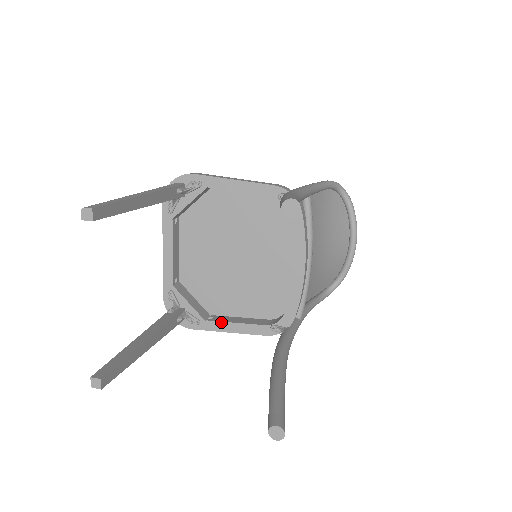
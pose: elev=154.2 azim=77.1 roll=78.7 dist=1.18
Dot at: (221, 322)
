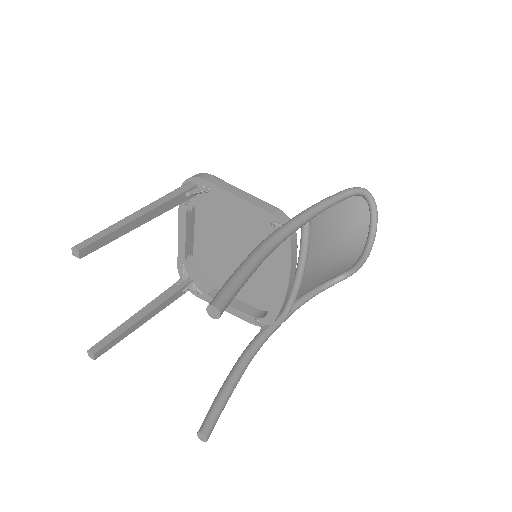
Dot at: occluded
